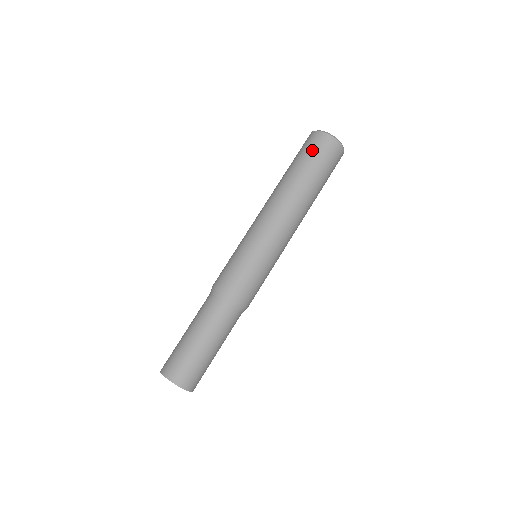
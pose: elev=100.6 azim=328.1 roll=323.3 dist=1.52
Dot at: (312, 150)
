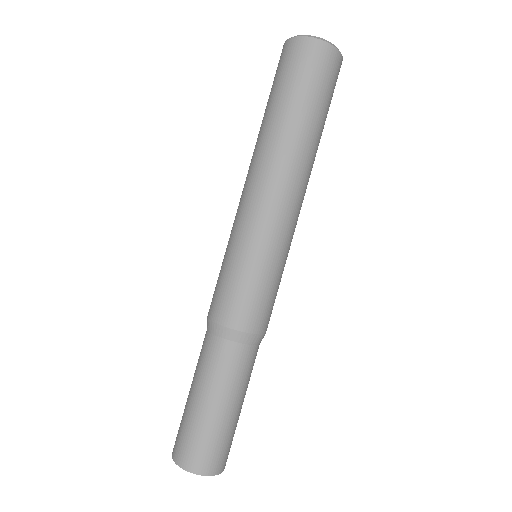
Dot at: (299, 72)
